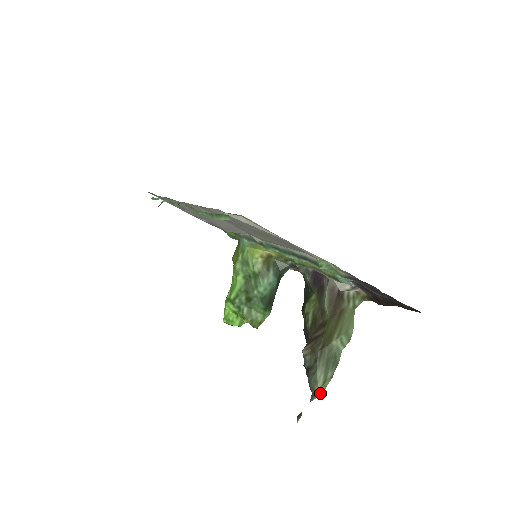
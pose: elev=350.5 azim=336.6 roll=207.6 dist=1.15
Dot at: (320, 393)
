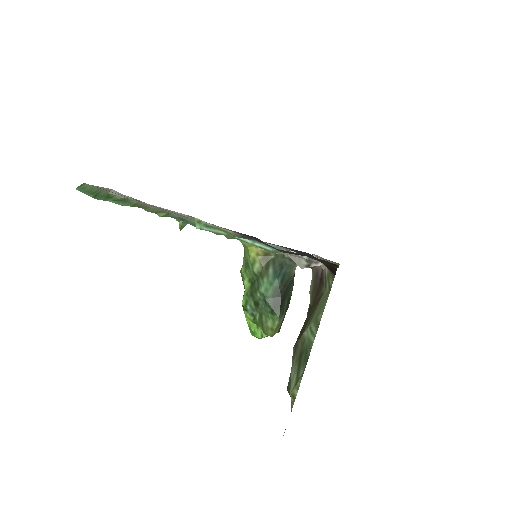
Dot at: (294, 397)
